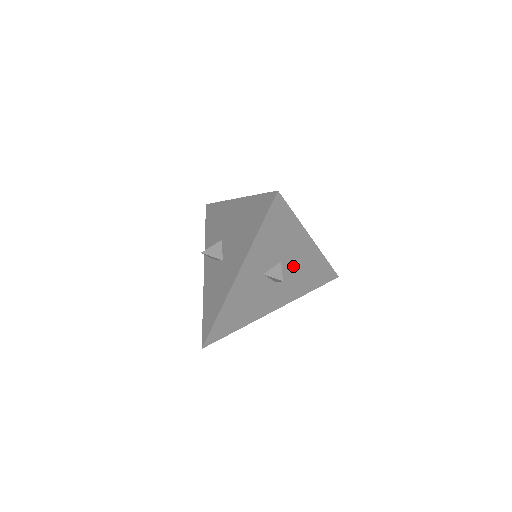
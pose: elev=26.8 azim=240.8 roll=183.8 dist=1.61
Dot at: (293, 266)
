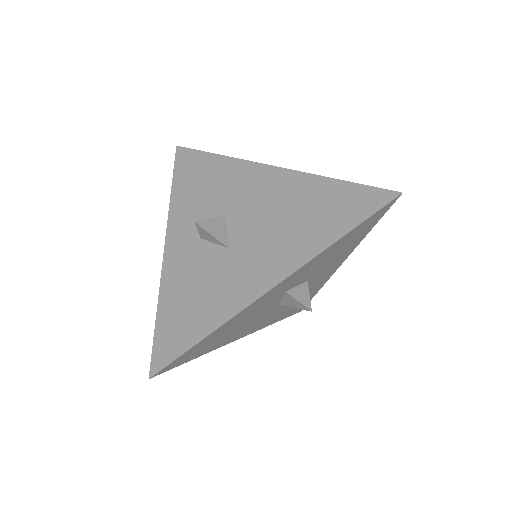
Dot at: occluded
